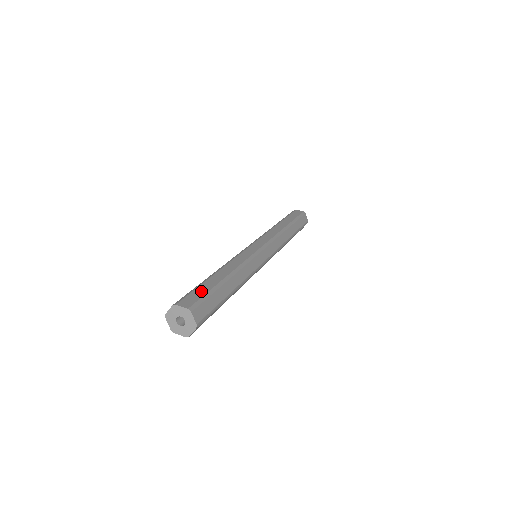
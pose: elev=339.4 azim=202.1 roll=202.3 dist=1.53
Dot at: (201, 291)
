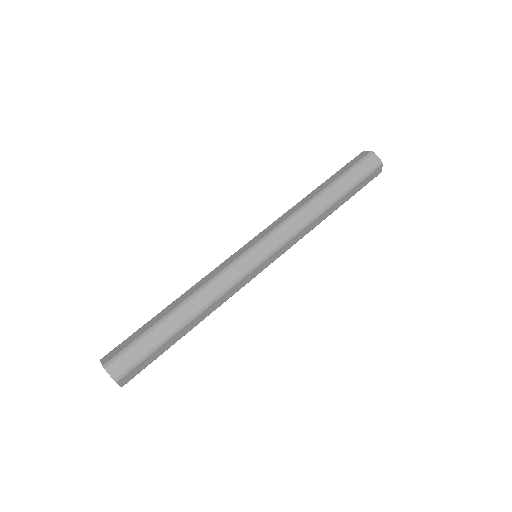
Dot at: (141, 349)
